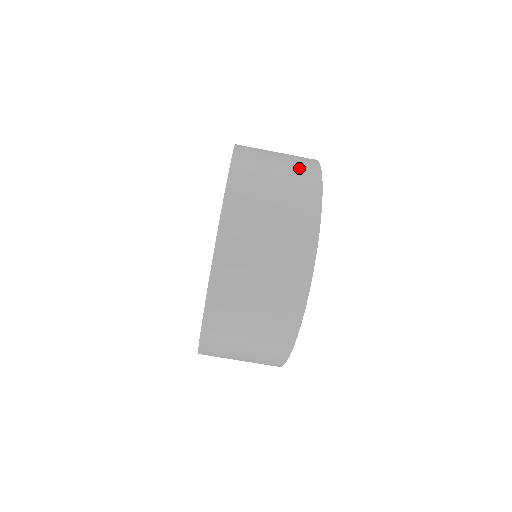
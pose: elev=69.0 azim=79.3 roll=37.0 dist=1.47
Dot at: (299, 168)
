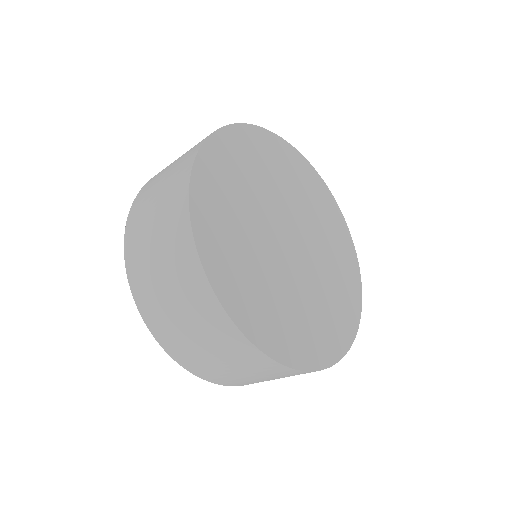
Dot at: (218, 336)
